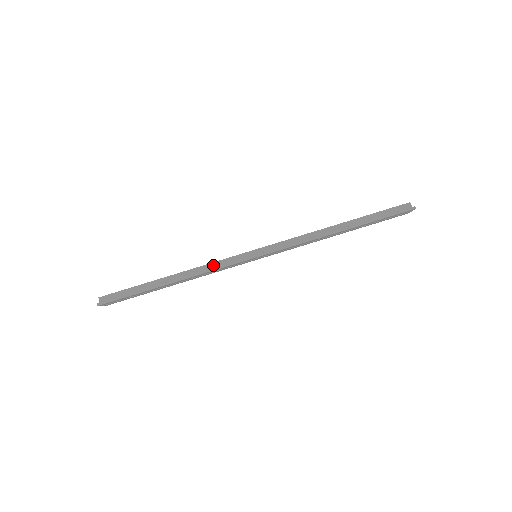
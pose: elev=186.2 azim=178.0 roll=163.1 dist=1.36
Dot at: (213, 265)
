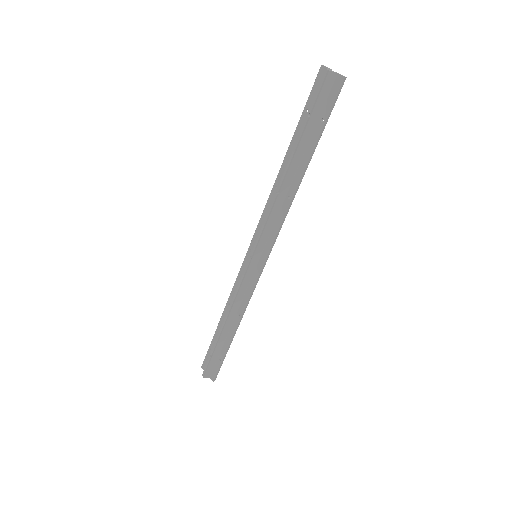
Dot at: (240, 296)
